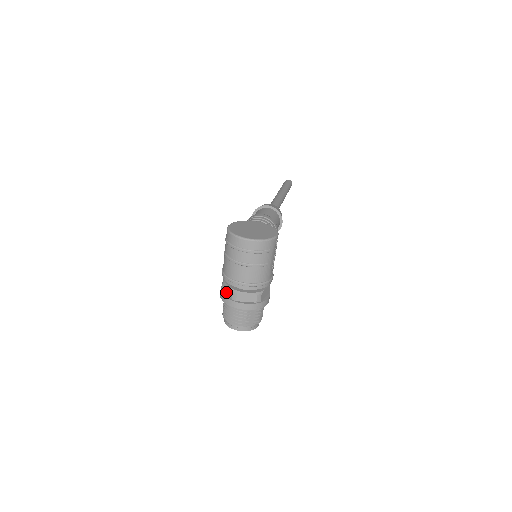
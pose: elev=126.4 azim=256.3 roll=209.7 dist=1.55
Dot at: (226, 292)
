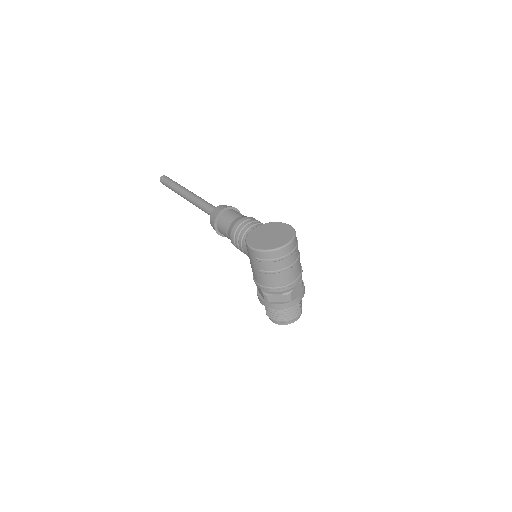
Dot at: (276, 300)
